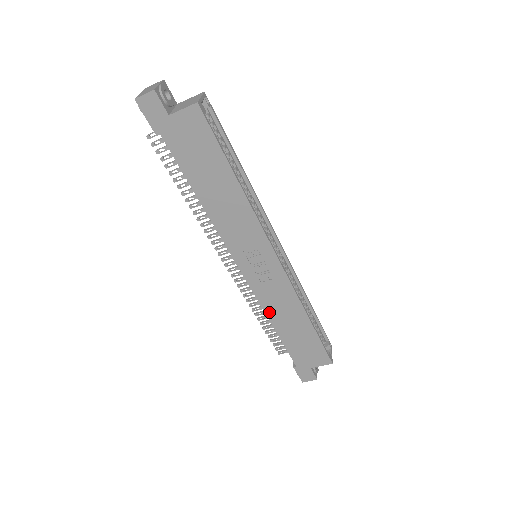
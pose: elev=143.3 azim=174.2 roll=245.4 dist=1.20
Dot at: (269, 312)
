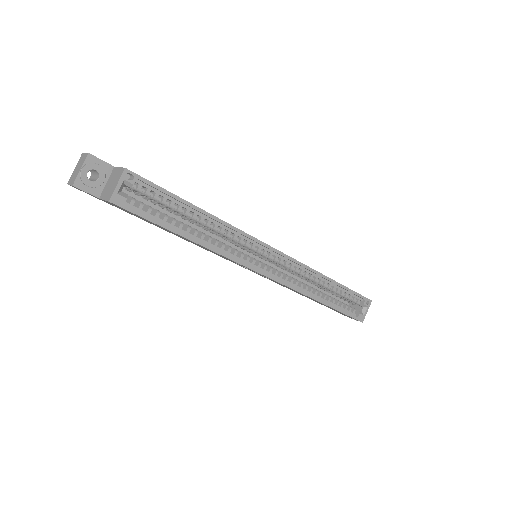
Dot at: occluded
